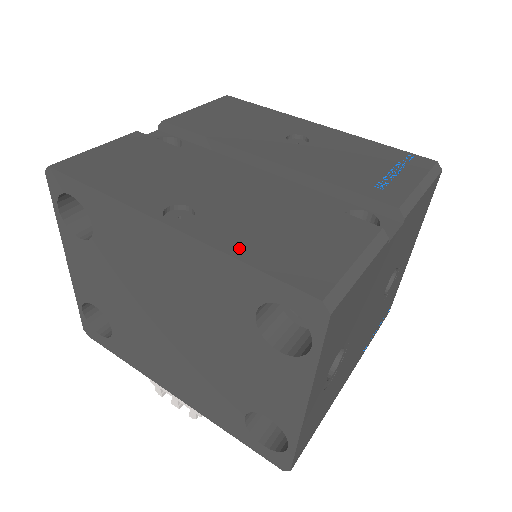
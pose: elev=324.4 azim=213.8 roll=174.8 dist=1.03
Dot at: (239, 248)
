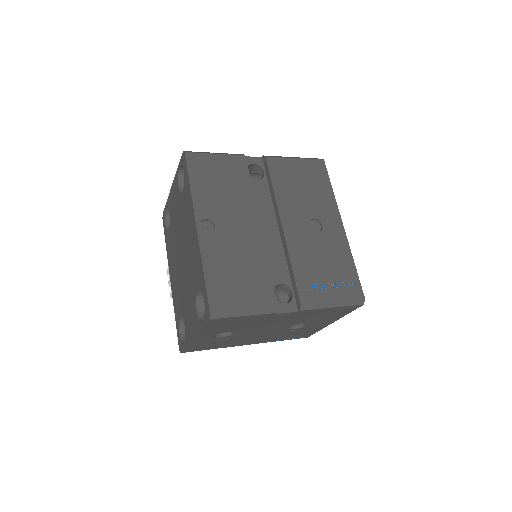
Dot at: (210, 264)
